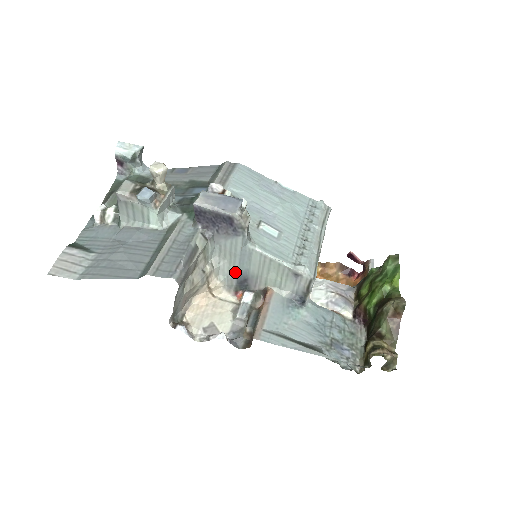
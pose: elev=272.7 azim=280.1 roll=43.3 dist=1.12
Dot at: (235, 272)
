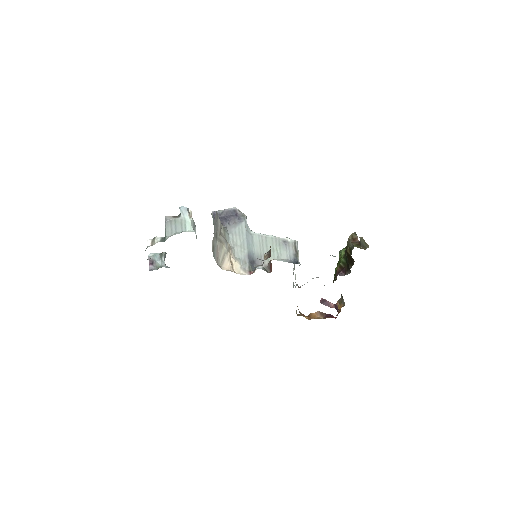
Dot at: (246, 252)
